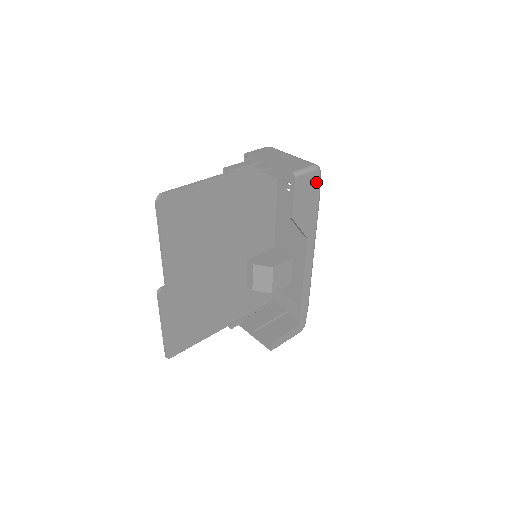
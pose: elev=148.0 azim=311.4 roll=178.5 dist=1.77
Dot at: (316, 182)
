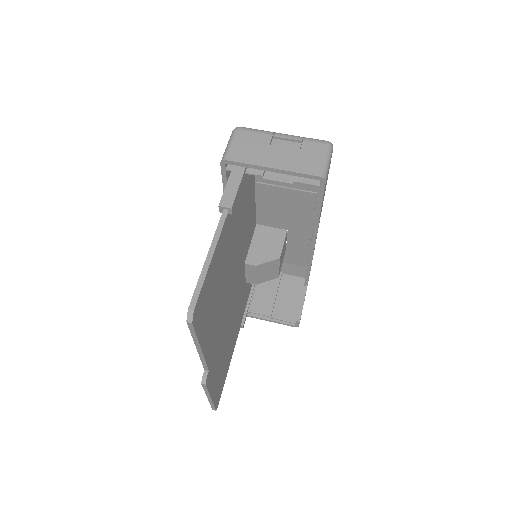
Dot at: (330, 162)
